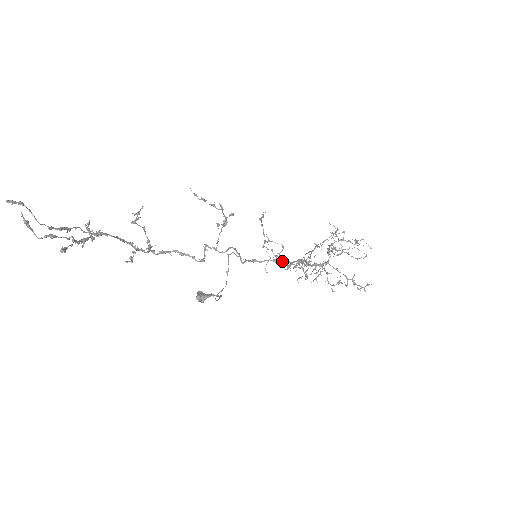
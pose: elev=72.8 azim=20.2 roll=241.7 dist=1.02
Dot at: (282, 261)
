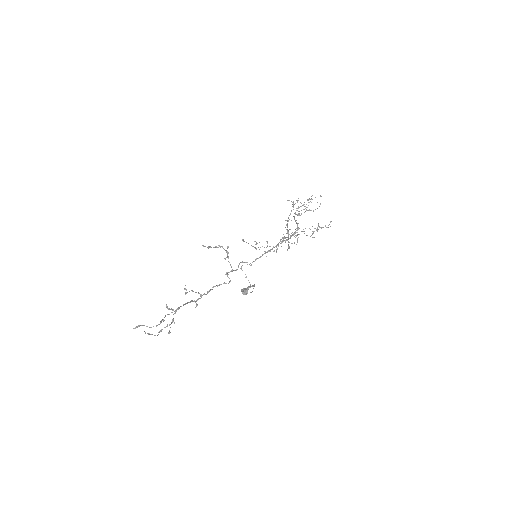
Dot at: (270, 251)
